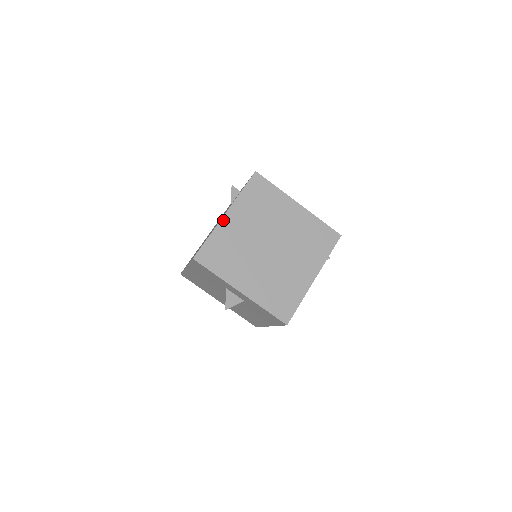
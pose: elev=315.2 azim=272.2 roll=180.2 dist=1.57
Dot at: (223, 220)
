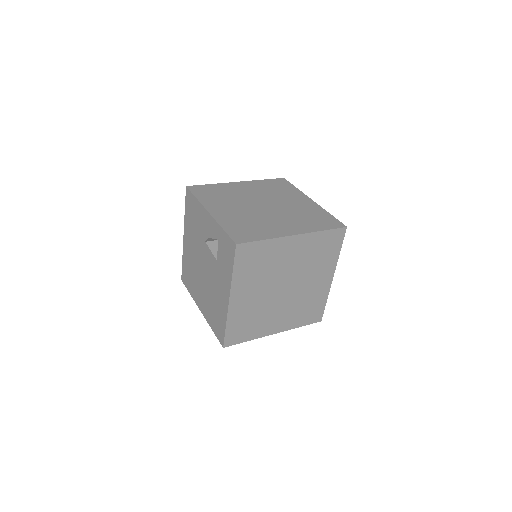
Dot at: (230, 306)
